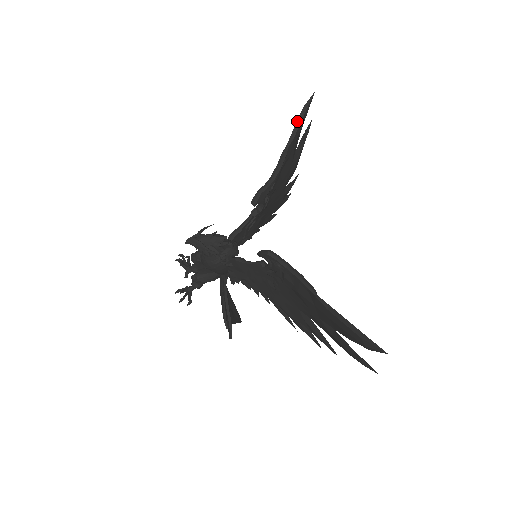
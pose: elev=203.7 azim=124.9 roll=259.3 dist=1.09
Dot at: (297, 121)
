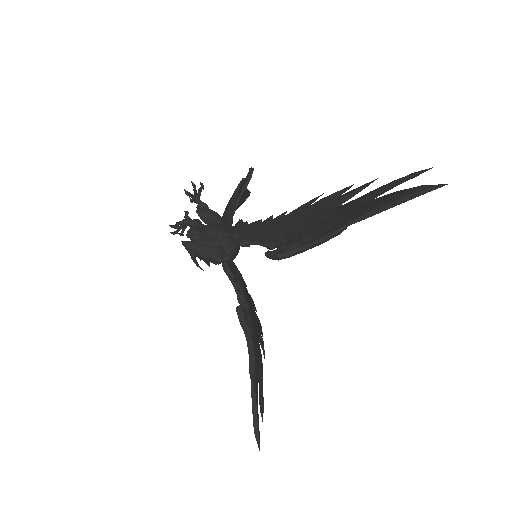
Dot at: (388, 204)
